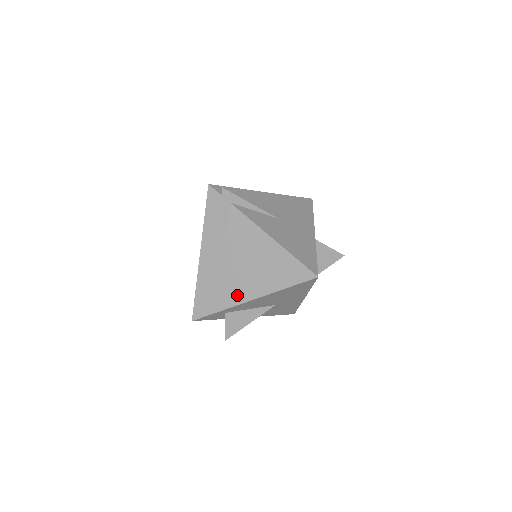
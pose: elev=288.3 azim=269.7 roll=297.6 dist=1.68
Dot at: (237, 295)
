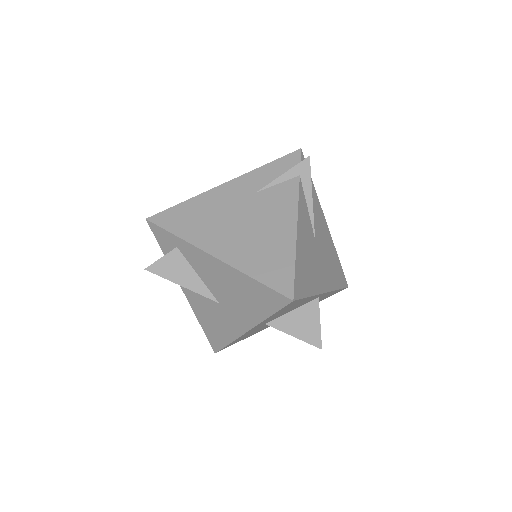
Dot at: (208, 240)
